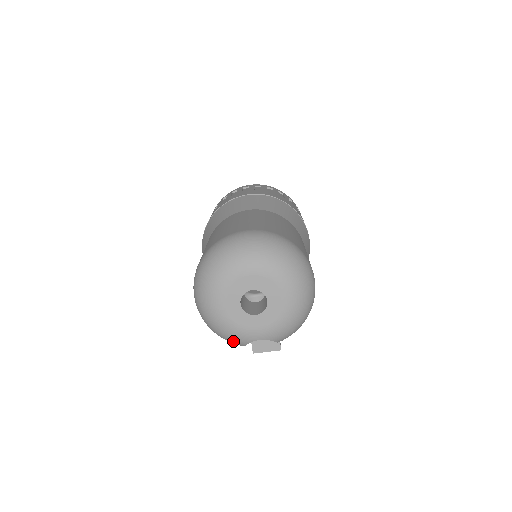
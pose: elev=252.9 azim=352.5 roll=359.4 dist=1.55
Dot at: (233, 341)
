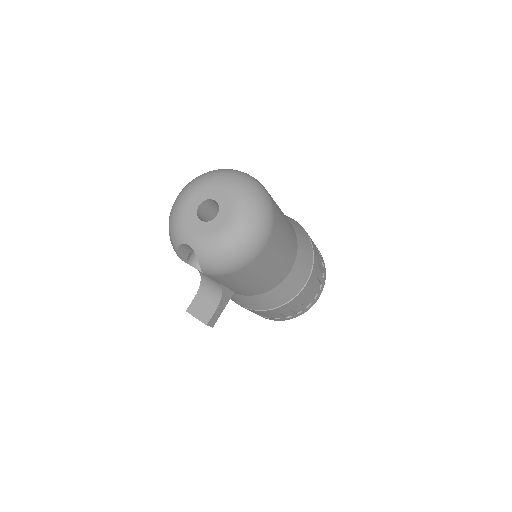
Dot at: (173, 237)
